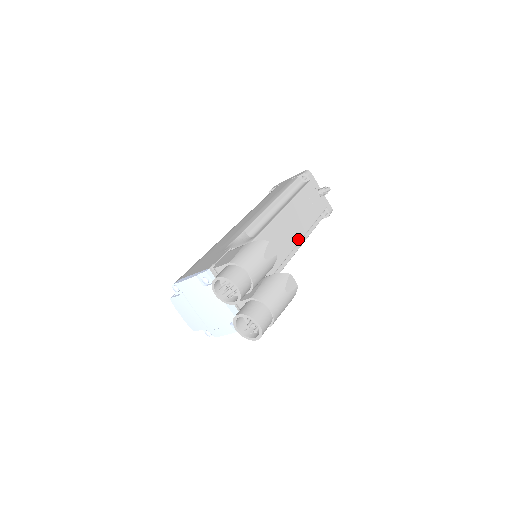
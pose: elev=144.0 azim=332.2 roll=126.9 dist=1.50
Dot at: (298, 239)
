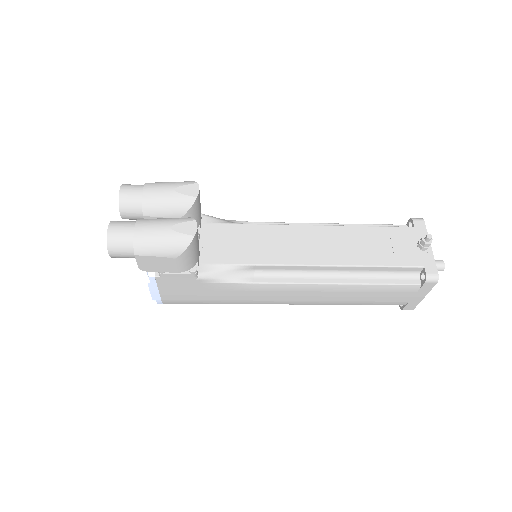
Dot at: (322, 262)
